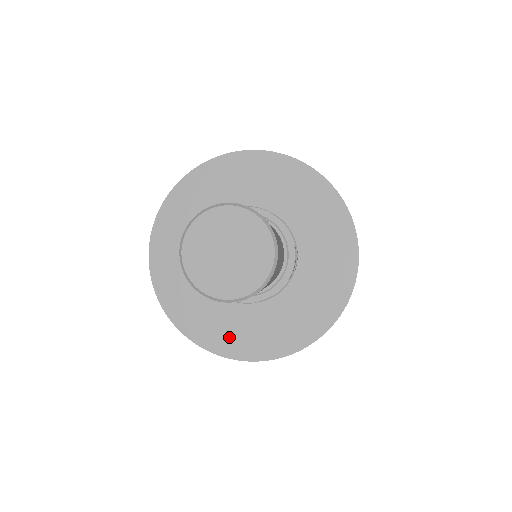
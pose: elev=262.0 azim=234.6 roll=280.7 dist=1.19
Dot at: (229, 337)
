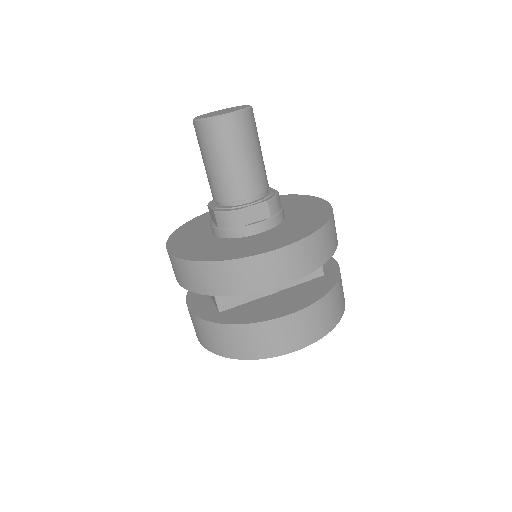
Dot at: (208, 253)
